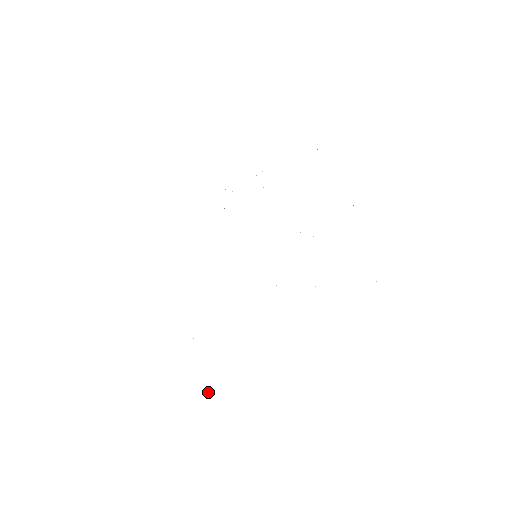
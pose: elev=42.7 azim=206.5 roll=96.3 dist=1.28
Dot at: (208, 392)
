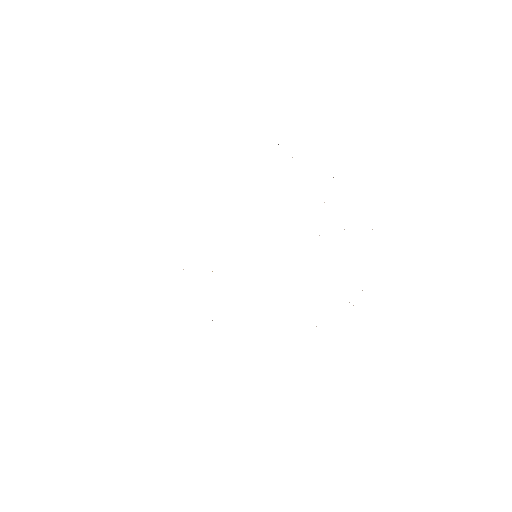
Dot at: occluded
